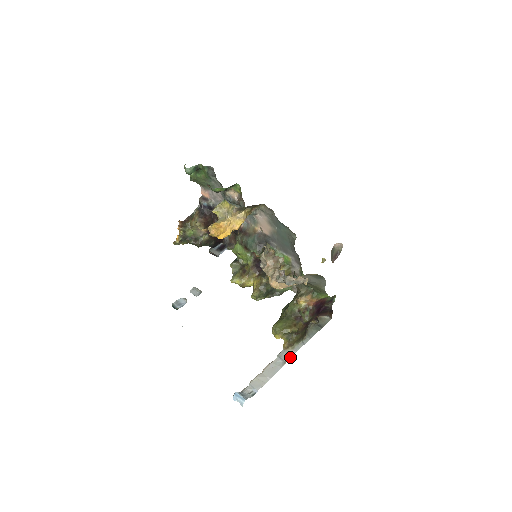
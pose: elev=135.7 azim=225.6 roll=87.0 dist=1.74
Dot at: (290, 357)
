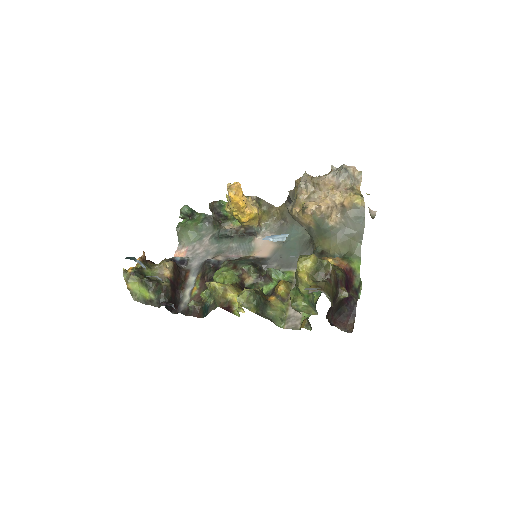
Dot at: (324, 293)
